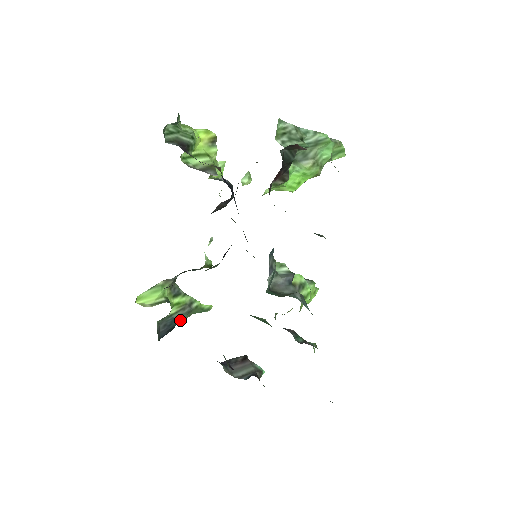
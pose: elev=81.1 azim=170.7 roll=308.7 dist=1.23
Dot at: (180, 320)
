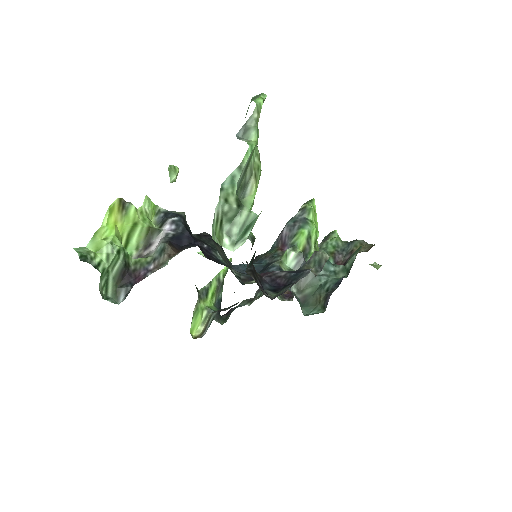
Dot at: (221, 293)
